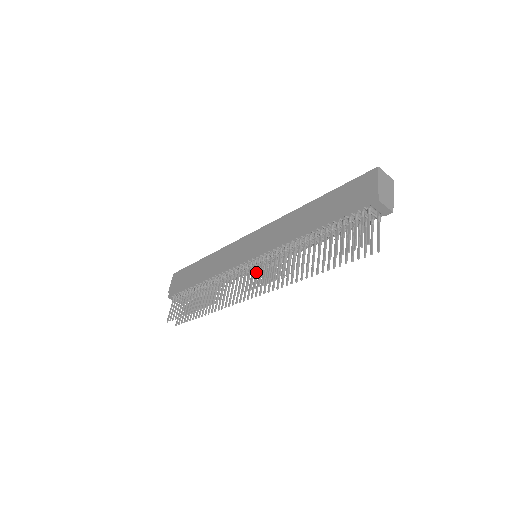
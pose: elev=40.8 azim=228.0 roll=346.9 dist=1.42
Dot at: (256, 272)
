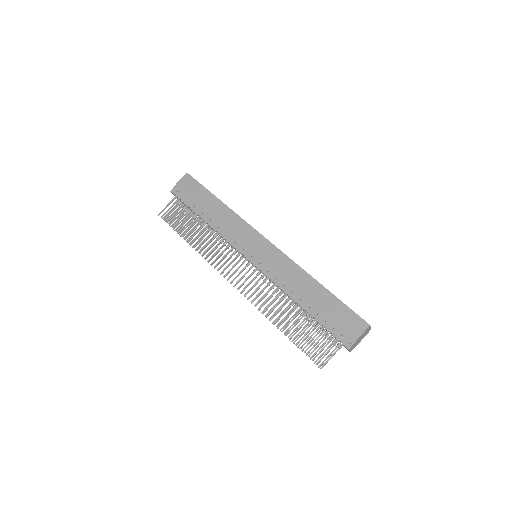
Dot at: (247, 278)
